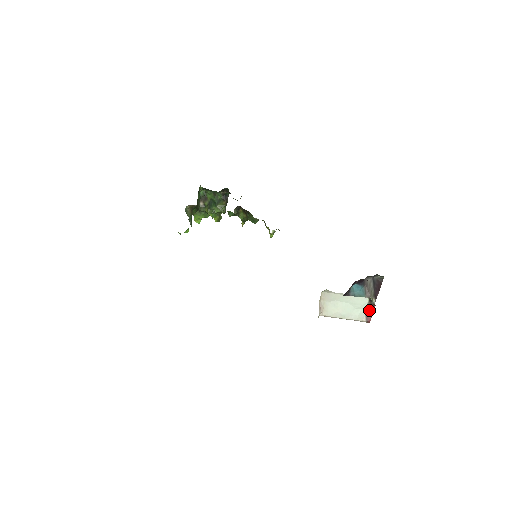
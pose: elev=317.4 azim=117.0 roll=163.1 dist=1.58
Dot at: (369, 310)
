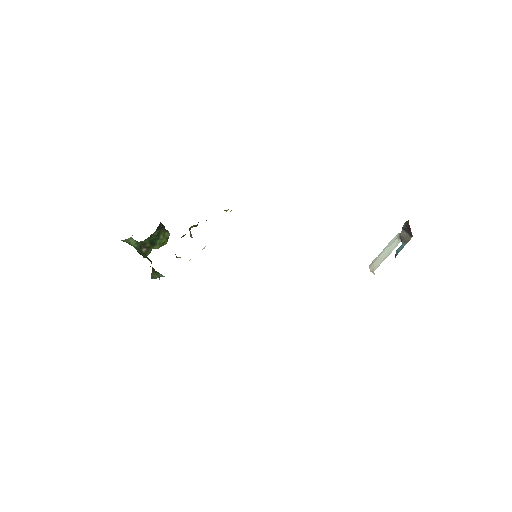
Dot at: occluded
